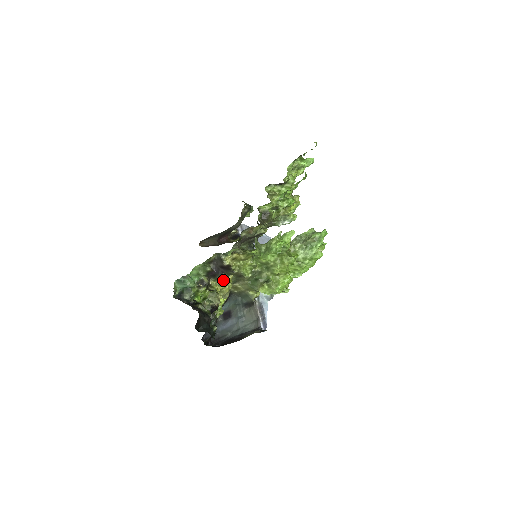
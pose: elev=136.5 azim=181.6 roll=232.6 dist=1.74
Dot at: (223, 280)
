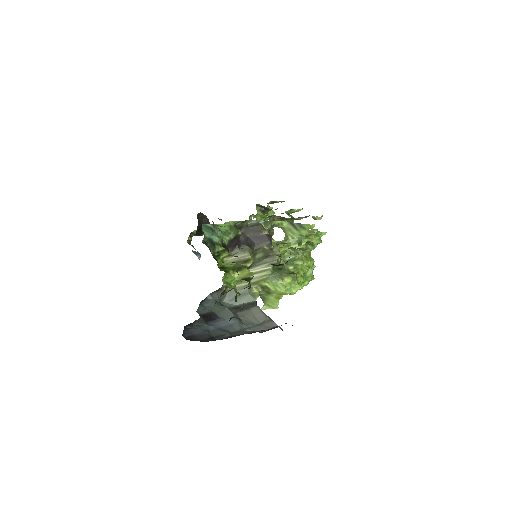
Dot at: (249, 254)
